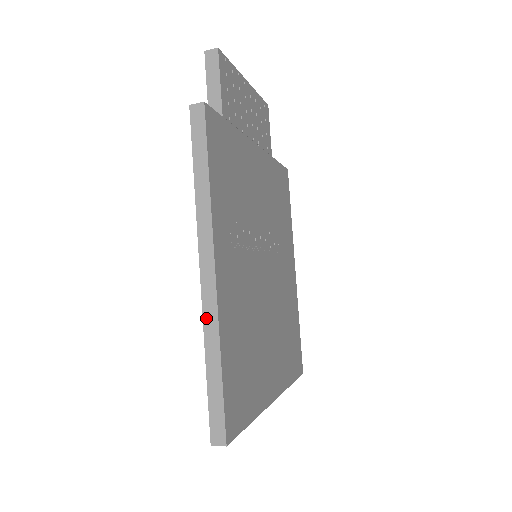
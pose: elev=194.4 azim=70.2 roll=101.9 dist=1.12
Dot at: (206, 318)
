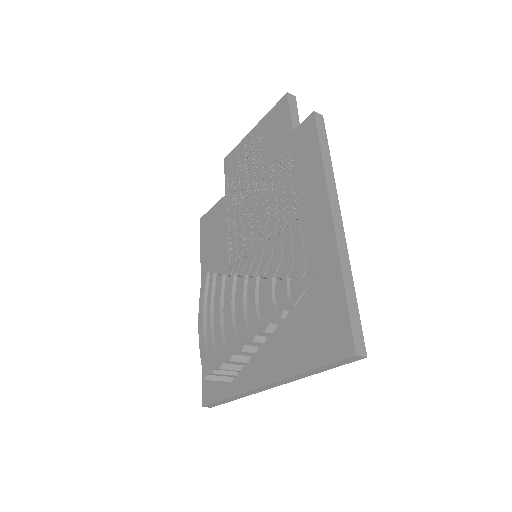
Dot at: (340, 250)
